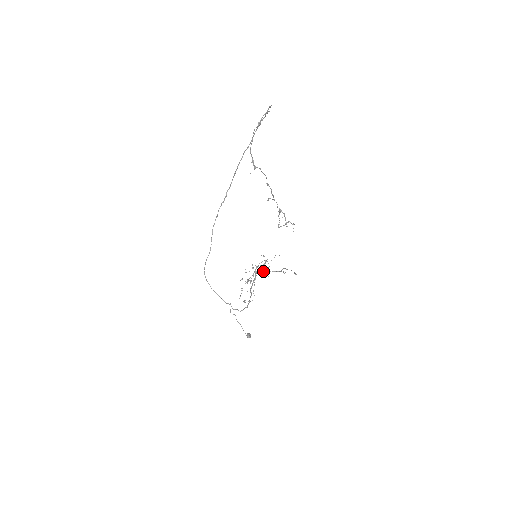
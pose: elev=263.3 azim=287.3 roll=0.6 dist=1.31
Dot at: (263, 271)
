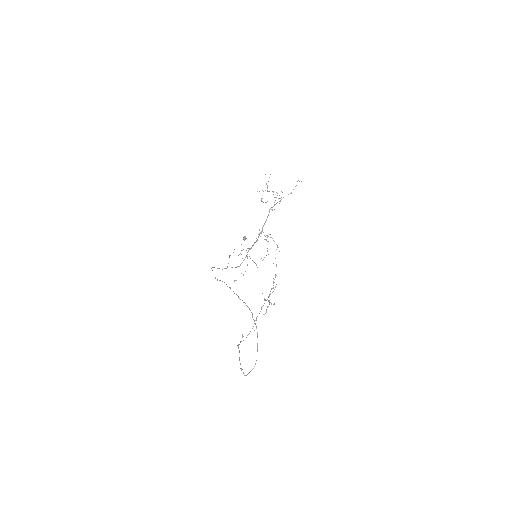
Dot at: occluded
